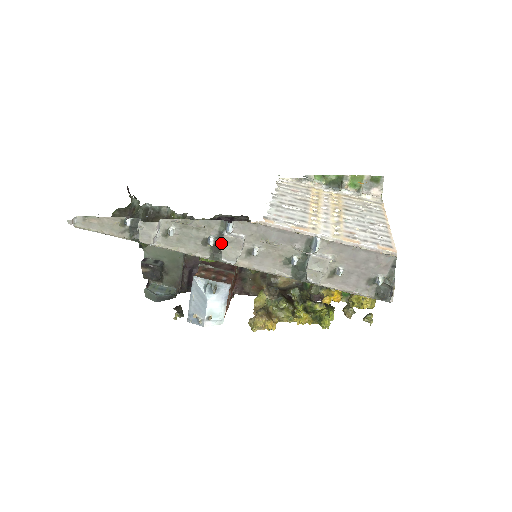
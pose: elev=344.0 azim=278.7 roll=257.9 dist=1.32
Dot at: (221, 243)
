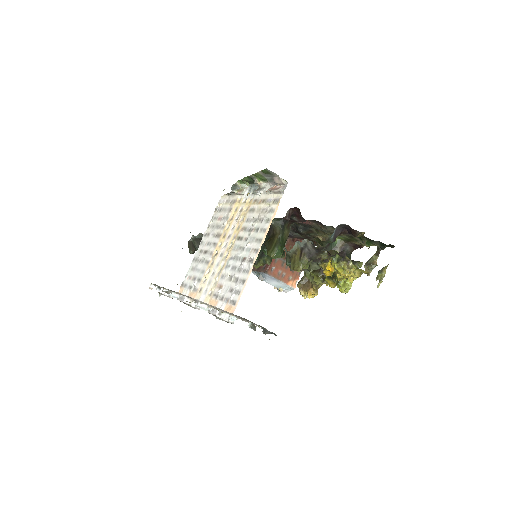
Dot at: occluded
